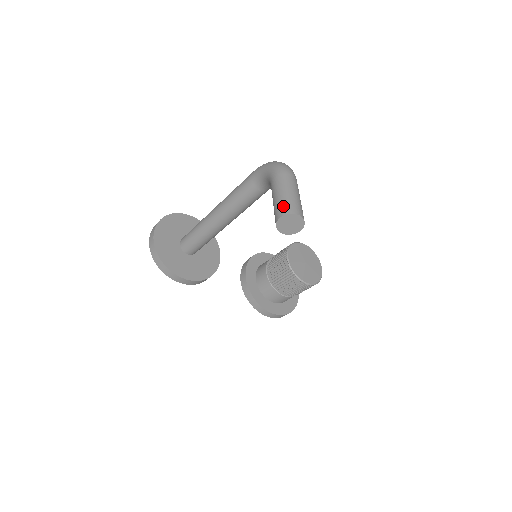
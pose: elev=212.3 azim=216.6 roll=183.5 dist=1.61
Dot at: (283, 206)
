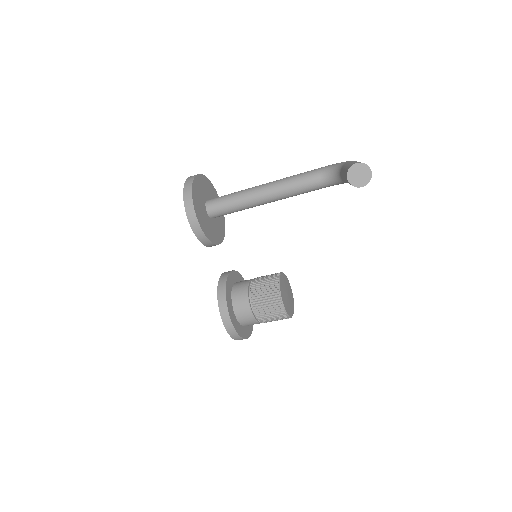
Dot at: occluded
